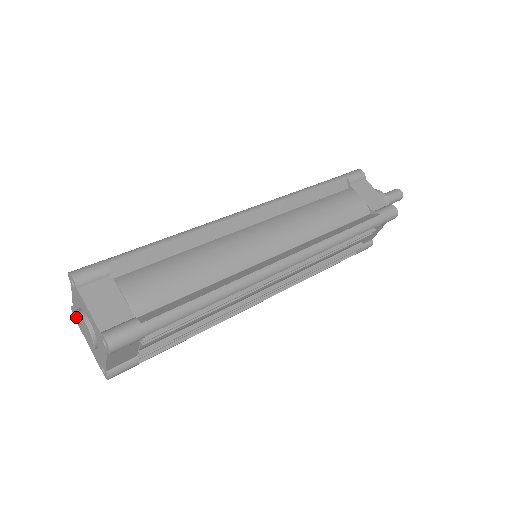
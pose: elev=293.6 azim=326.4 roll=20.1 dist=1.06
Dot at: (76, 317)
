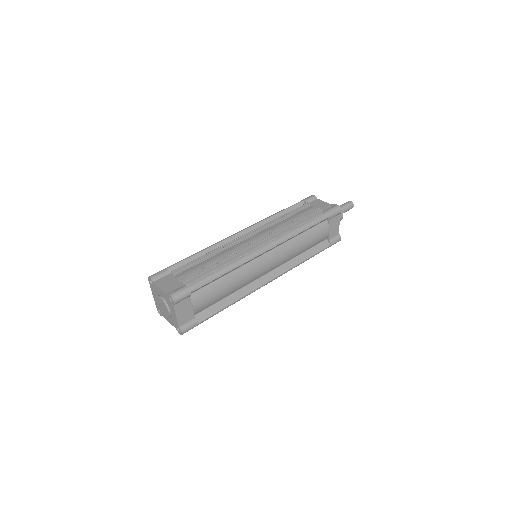
Dot at: (150, 281)
